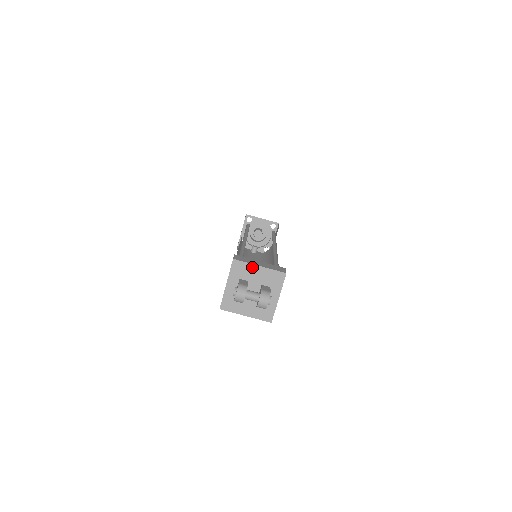
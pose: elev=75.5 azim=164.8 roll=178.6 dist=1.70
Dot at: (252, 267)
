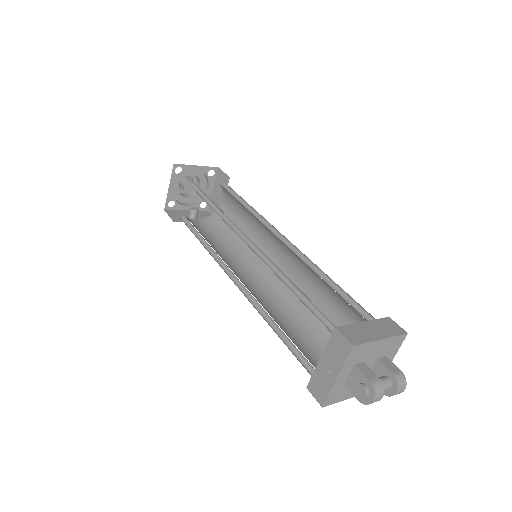
Dot at: (373, 345)
